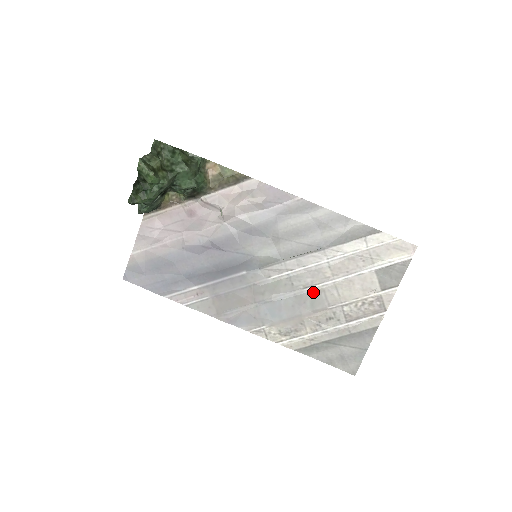
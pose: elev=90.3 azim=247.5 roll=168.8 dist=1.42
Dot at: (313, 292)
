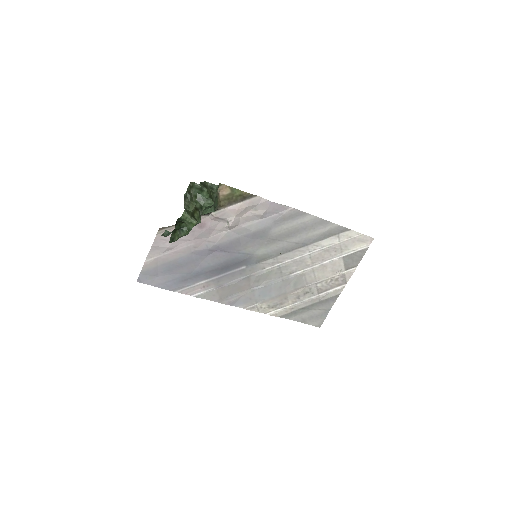
Dot at: (296, 276)
